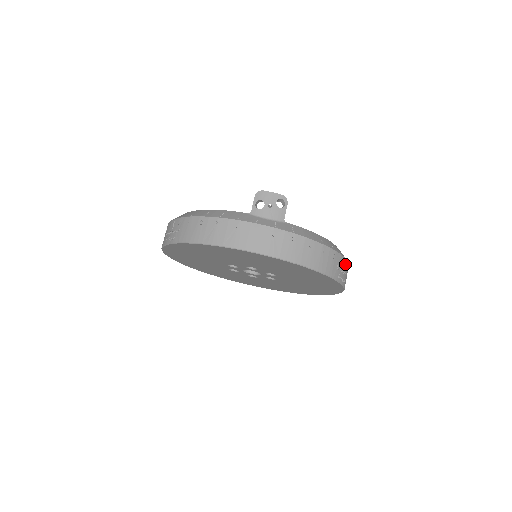
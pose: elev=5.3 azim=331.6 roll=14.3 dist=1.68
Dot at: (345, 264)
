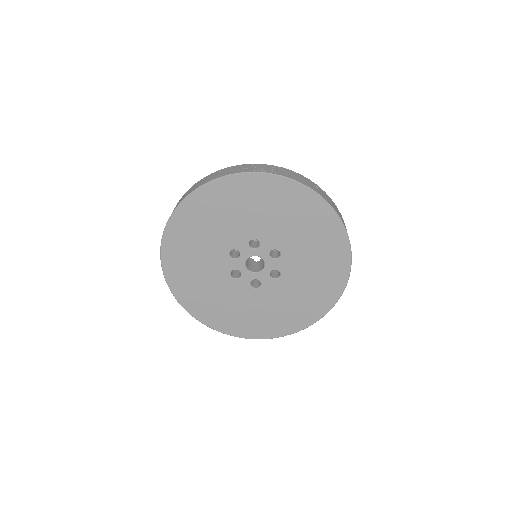
Dot at: occluded
